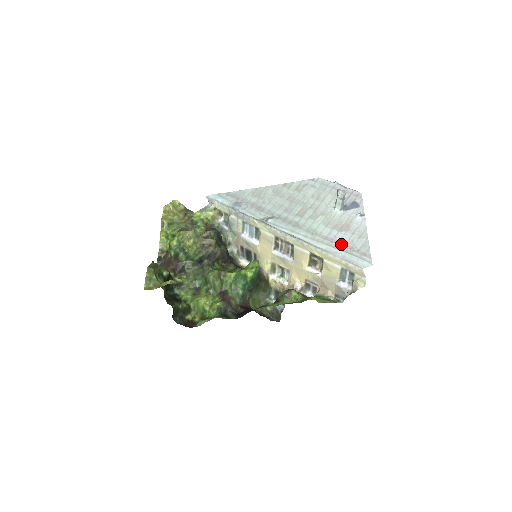
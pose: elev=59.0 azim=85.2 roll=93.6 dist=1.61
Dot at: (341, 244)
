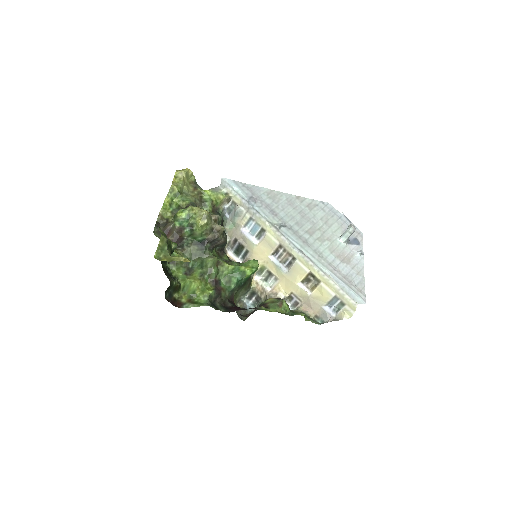
Dot at: (342, 275)
